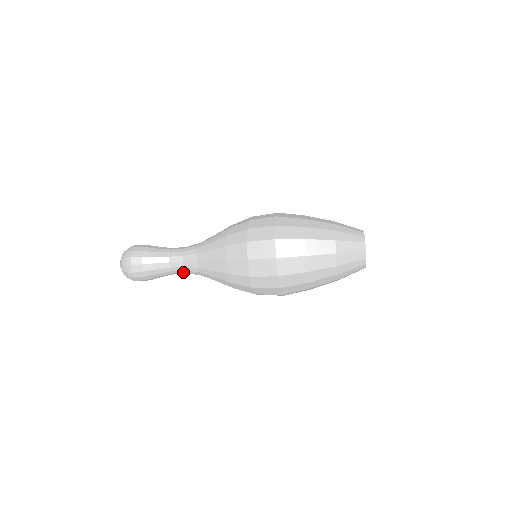
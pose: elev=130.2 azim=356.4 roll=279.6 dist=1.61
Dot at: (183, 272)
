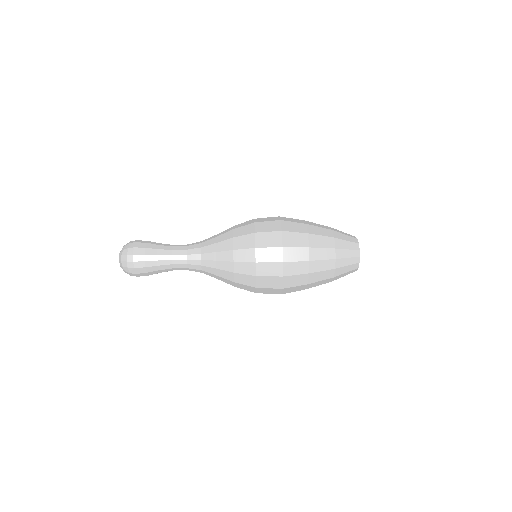
Dot at: (183, 263)
